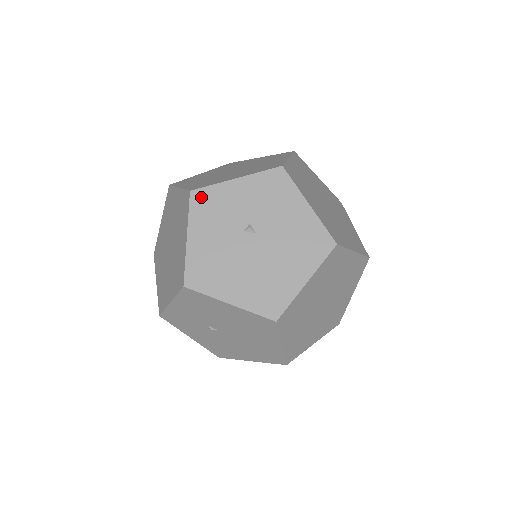
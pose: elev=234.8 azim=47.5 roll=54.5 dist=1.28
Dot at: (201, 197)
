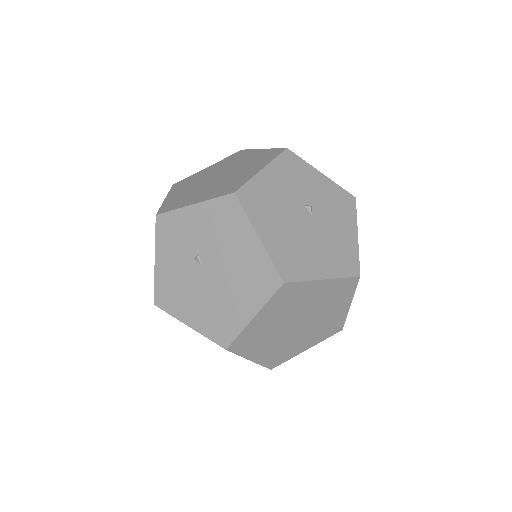
Dot at: (292, 158)
